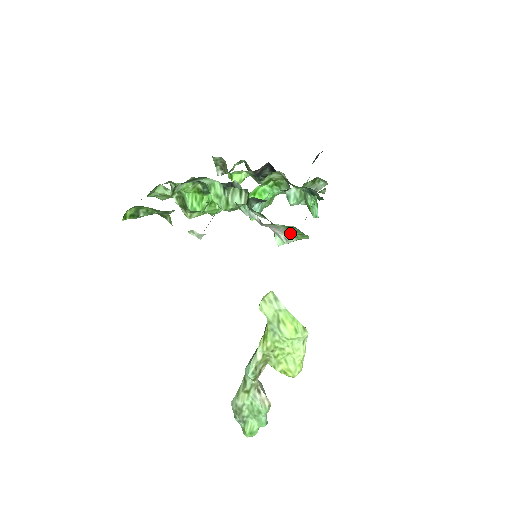
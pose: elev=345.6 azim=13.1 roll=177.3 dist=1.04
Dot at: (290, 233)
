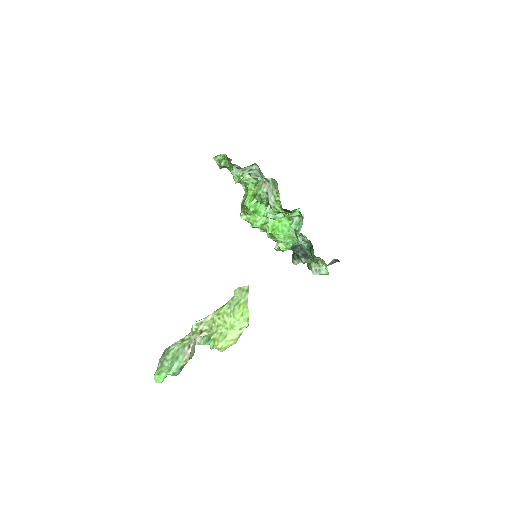
Dot at: (273, 191)
